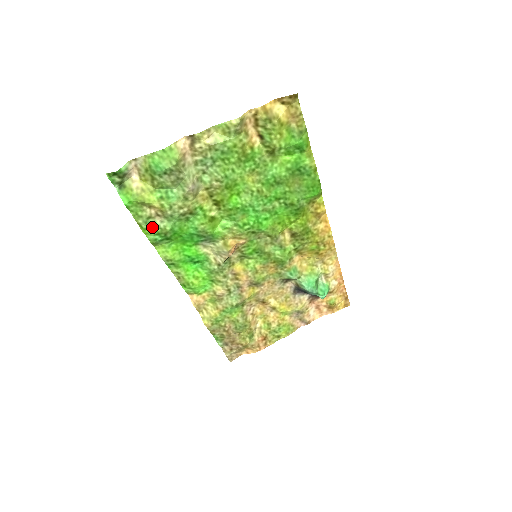
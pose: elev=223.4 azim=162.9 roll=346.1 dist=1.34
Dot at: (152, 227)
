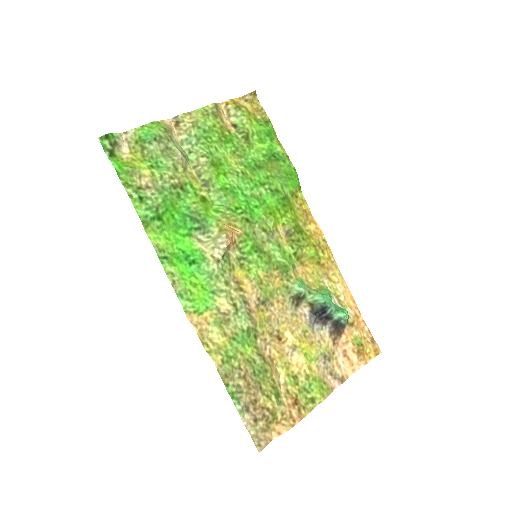
Dot at: (143, 199)
